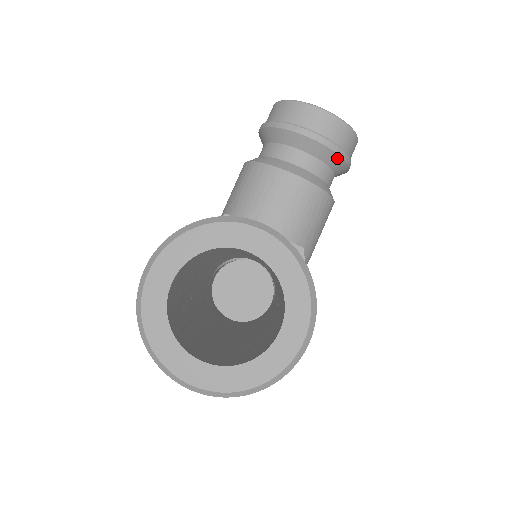
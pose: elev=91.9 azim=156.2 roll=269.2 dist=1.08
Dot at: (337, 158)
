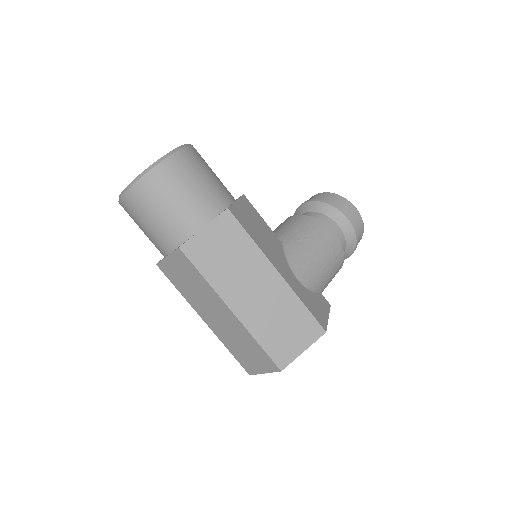
Dot at: (324, 205)
